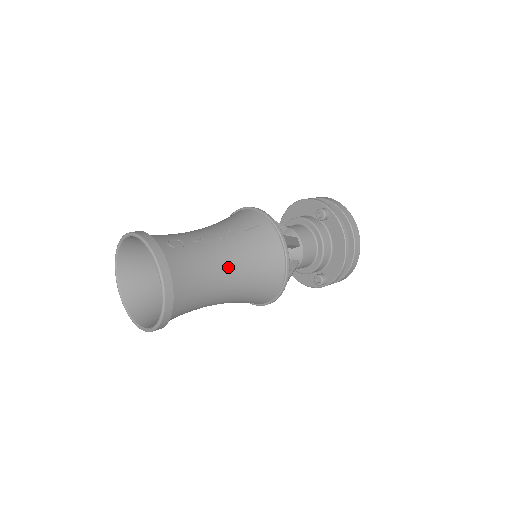
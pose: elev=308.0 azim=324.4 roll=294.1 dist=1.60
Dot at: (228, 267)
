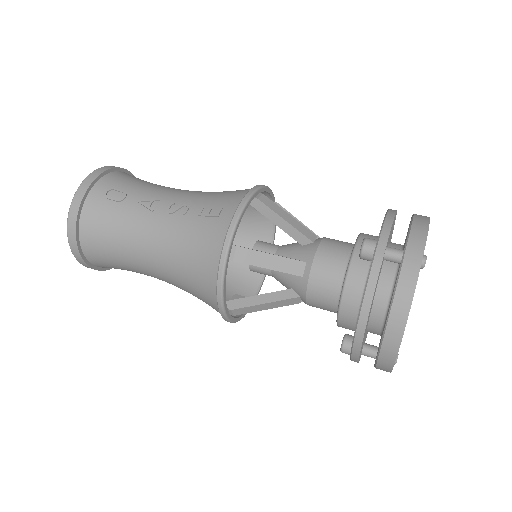
Dot at: (152, 248)
